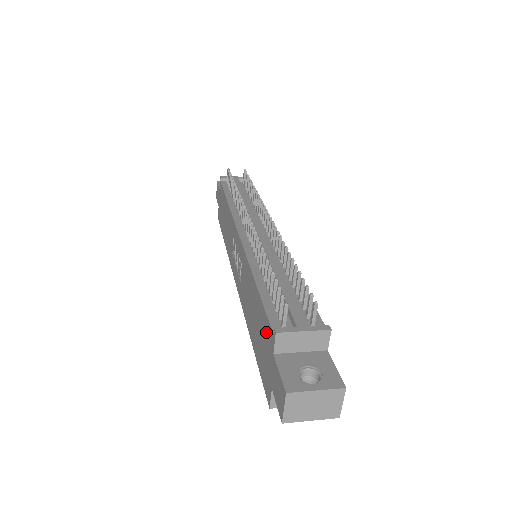
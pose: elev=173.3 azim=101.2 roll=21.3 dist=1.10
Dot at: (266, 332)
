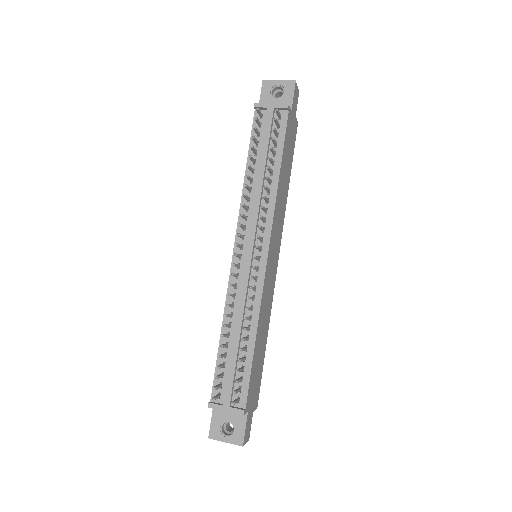
Dot at: occluded
